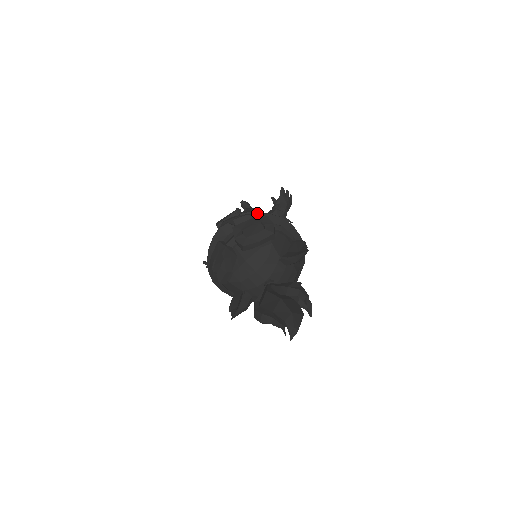
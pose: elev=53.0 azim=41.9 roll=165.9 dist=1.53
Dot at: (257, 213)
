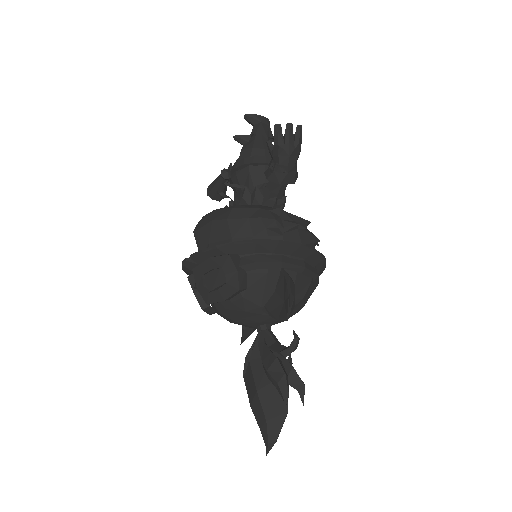
Dot at: (216, 248)
